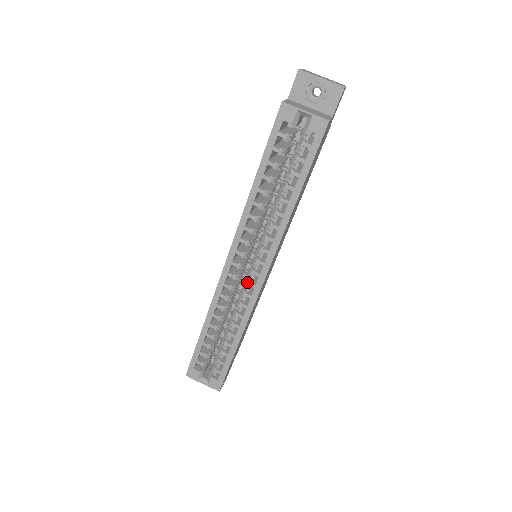
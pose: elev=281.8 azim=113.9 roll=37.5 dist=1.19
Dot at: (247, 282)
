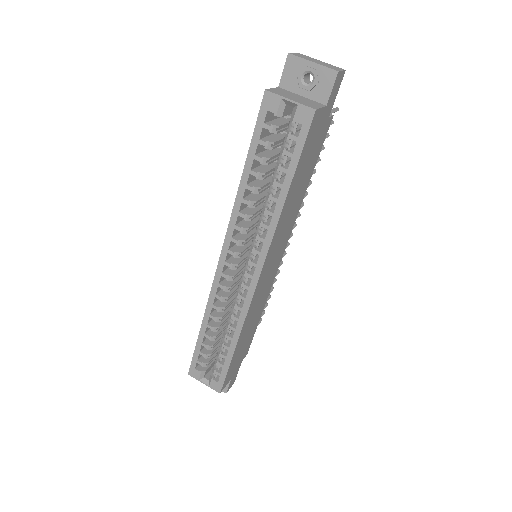
Dot at: (241, 284)
